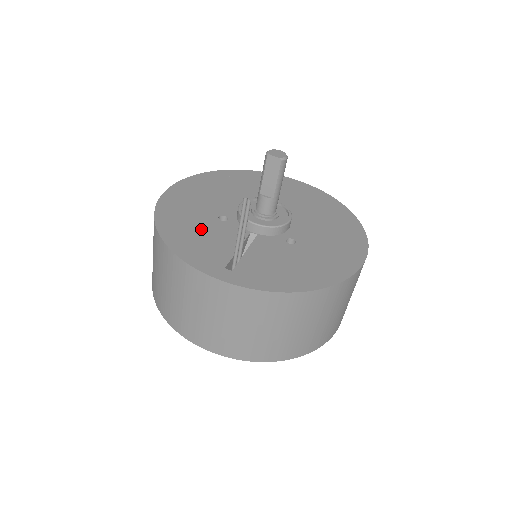
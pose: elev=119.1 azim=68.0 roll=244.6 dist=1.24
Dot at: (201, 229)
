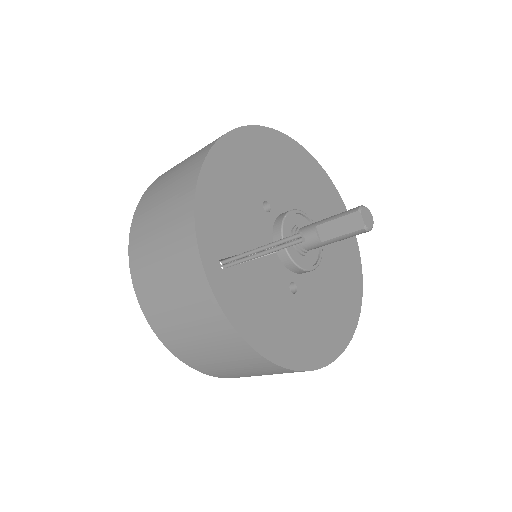
Dot at: (240, 198)
